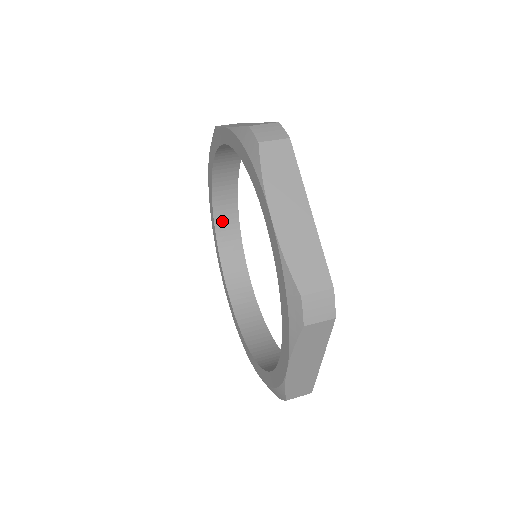
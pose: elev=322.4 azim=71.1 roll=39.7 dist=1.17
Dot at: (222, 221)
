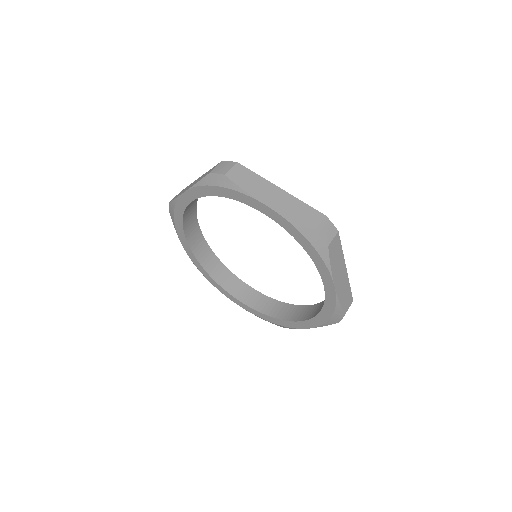
Dot at: (188, 210)
